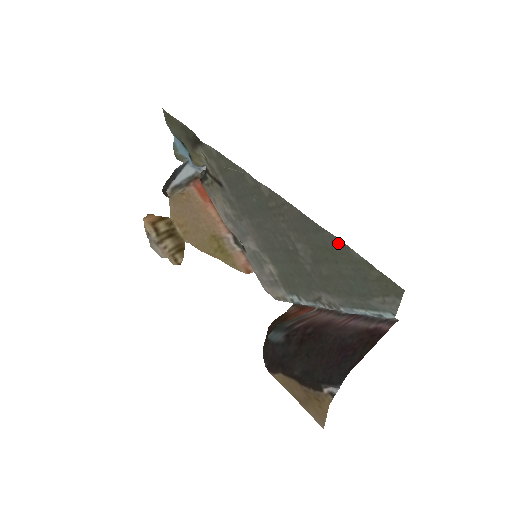
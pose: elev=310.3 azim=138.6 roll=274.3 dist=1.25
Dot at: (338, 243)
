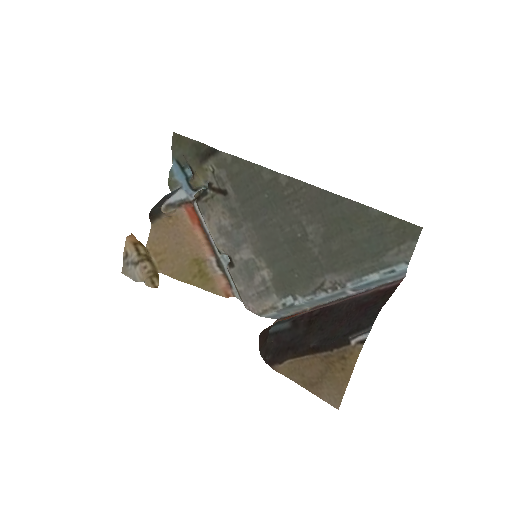
Dot at: (357, 207)
